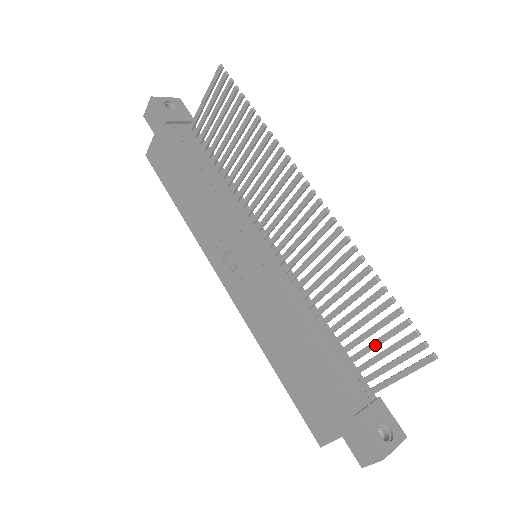
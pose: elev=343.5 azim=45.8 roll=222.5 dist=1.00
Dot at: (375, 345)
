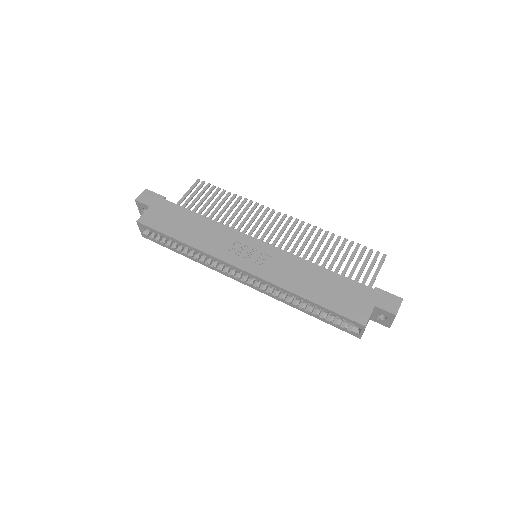
Dot at: (355, 267)
